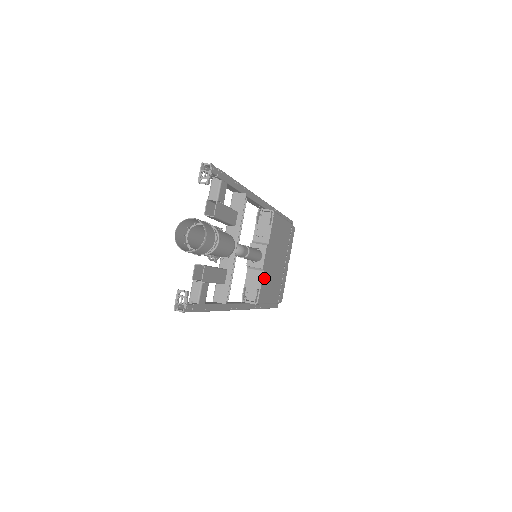
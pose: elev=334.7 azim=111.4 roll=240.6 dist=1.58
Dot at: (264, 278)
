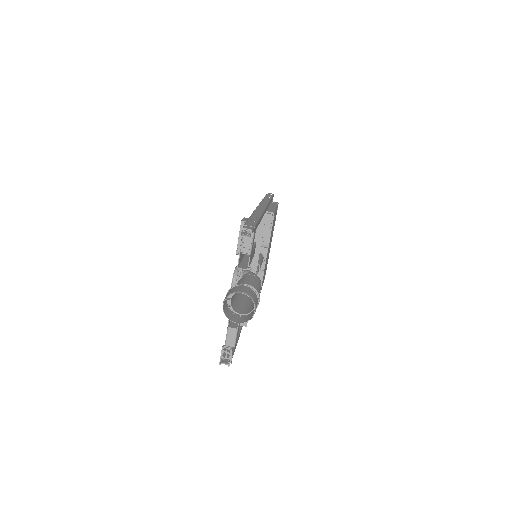
Dot at: occluded
